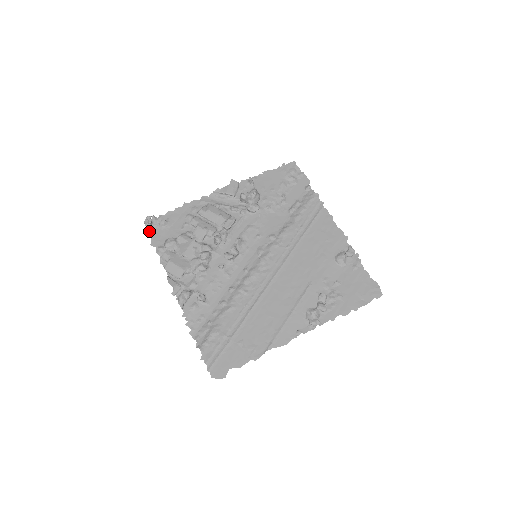
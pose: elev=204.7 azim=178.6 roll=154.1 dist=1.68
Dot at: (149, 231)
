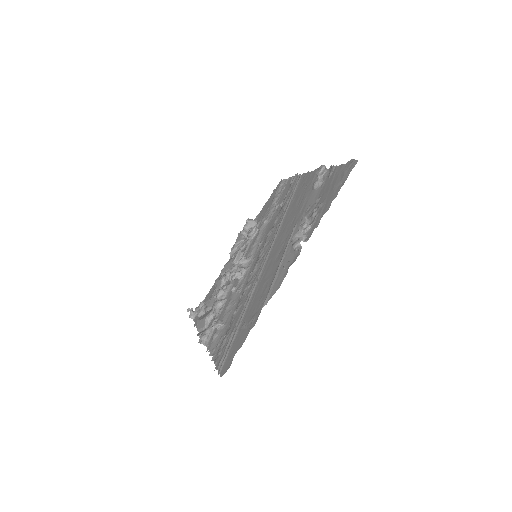
Dot at: (194, 320)
